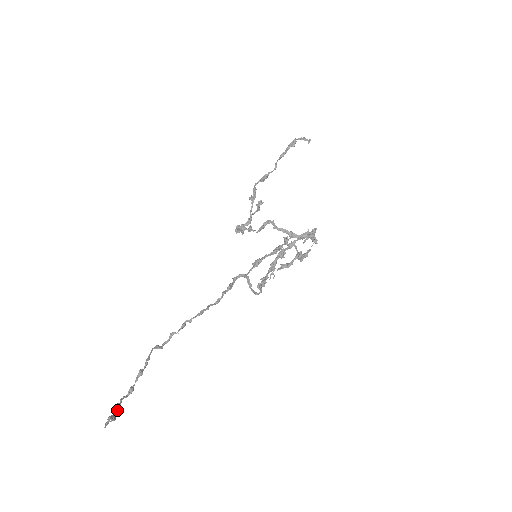
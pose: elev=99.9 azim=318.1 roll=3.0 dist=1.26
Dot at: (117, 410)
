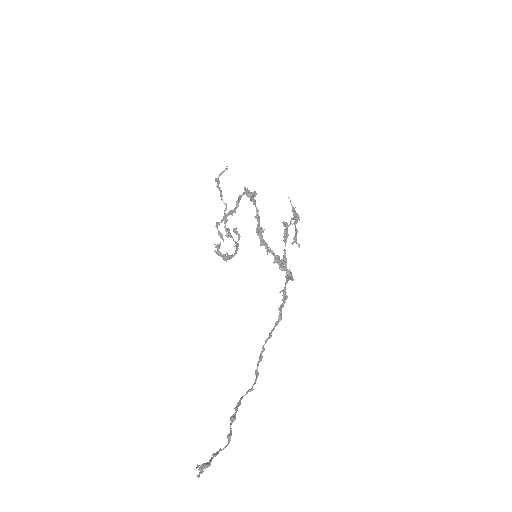
Dot at: (211, 458)
